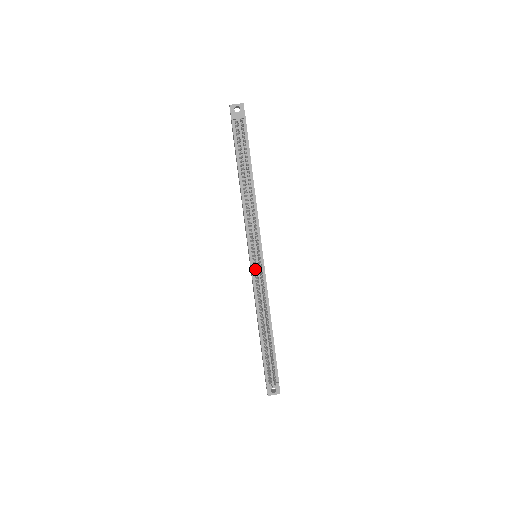
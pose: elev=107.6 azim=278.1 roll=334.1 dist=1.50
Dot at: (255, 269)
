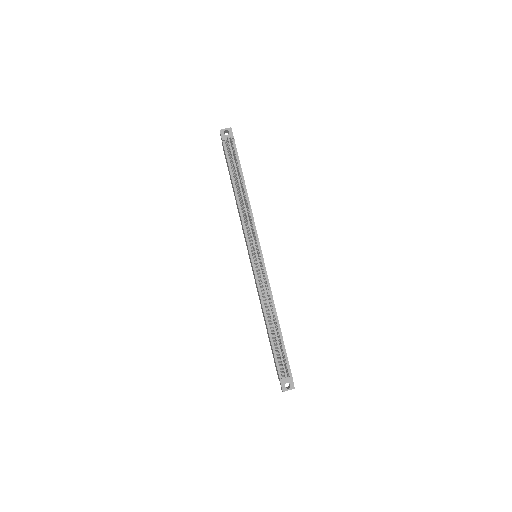
Dot at: (256, 266)
